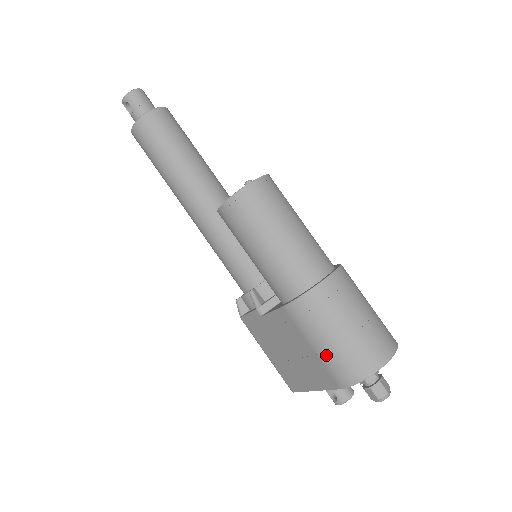
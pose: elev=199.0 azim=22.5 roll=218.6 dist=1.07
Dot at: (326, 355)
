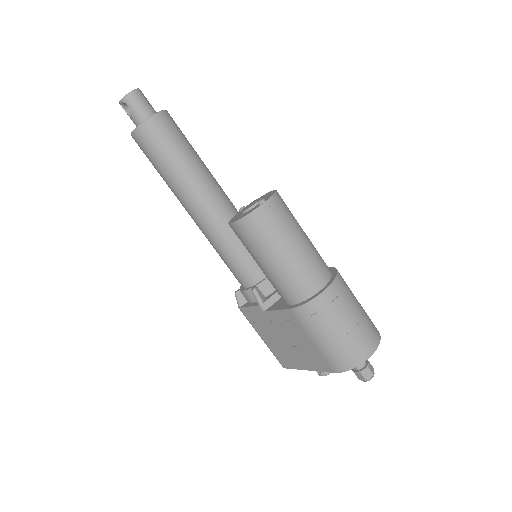
Dot at: (326, 348)
